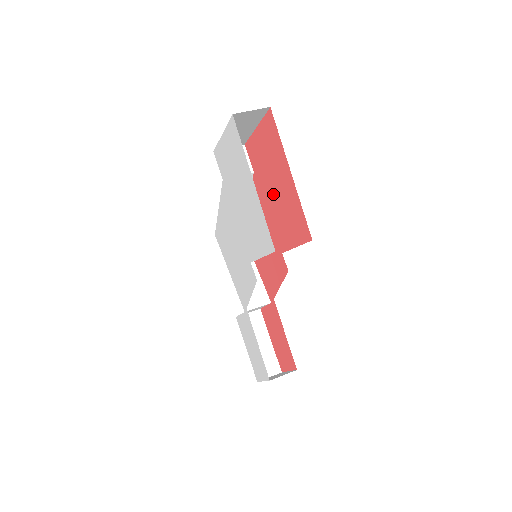
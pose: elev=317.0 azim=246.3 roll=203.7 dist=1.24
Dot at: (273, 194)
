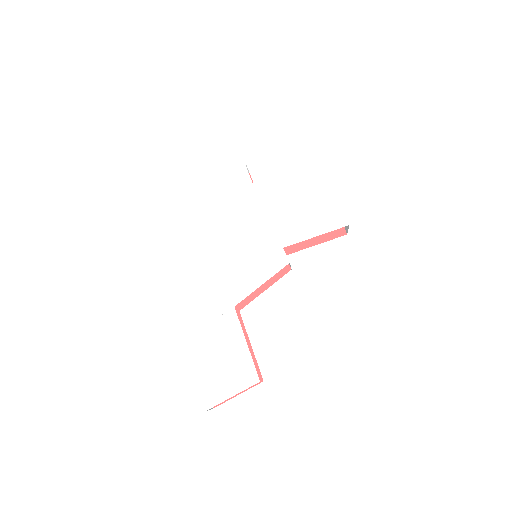
Dot at: occluded
